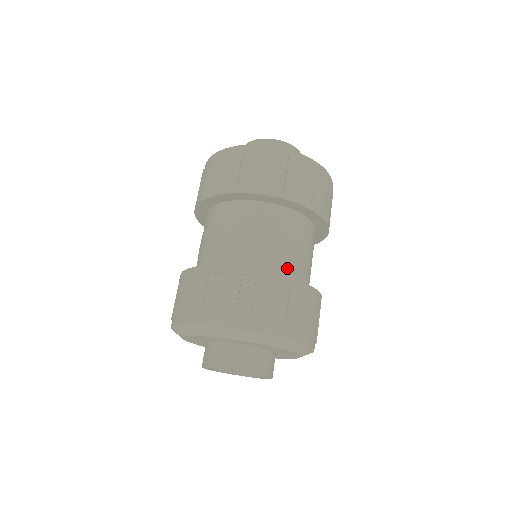
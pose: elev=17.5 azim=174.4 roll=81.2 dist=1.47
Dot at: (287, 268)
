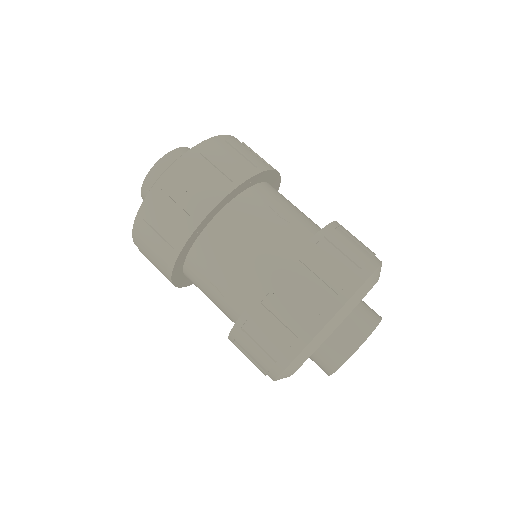
Dot at: (314, 224)
